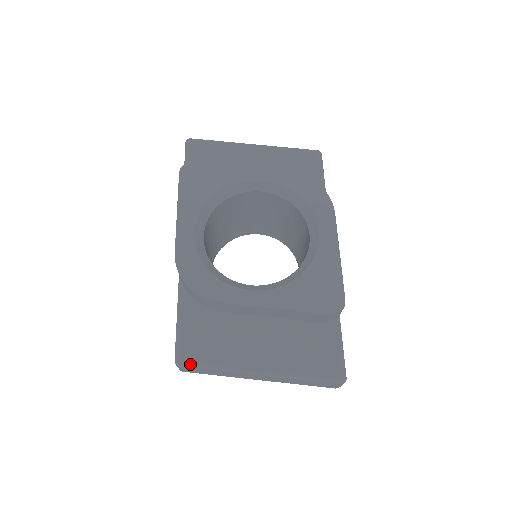
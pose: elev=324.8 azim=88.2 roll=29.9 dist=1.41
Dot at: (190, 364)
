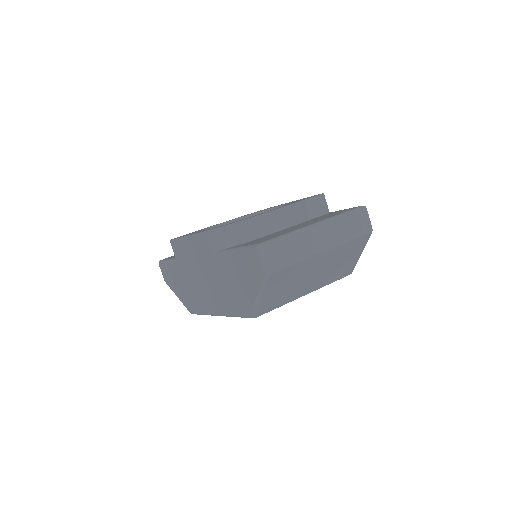
Dot at: (268, 241)
